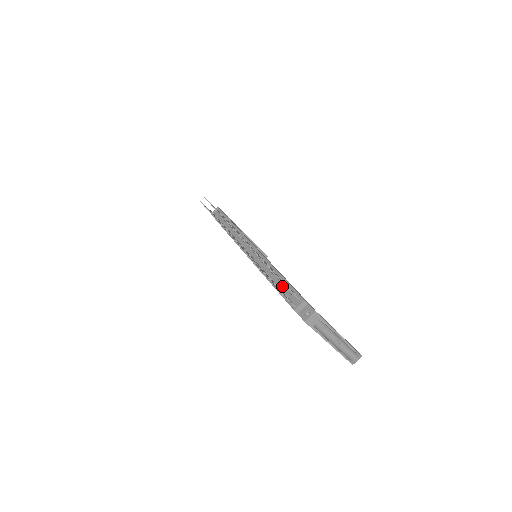
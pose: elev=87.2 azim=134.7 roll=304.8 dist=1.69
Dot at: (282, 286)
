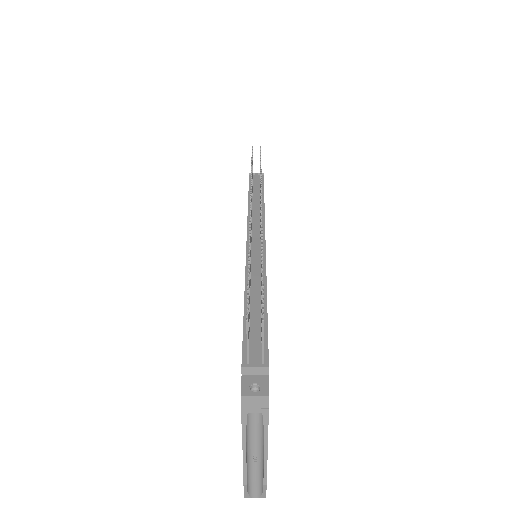
Dot at: (256, 318)
